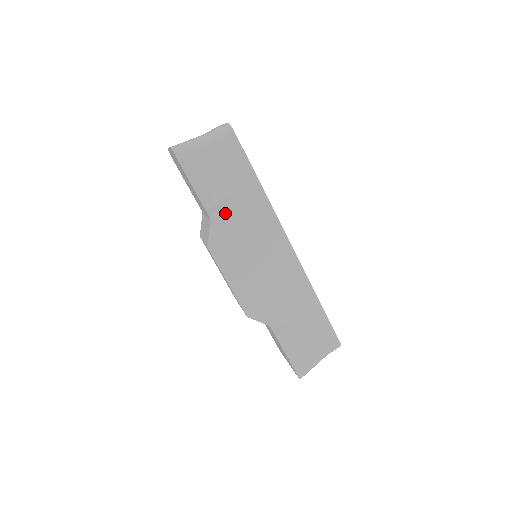
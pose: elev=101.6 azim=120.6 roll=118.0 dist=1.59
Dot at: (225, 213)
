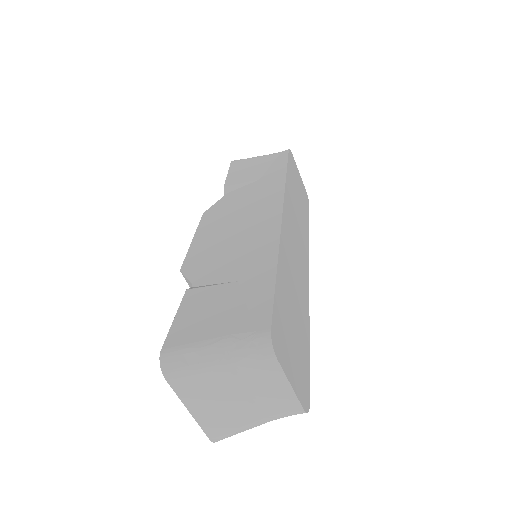
Dot at: occluded
